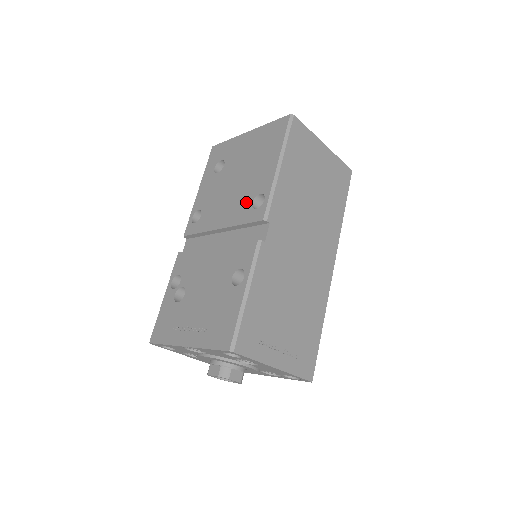
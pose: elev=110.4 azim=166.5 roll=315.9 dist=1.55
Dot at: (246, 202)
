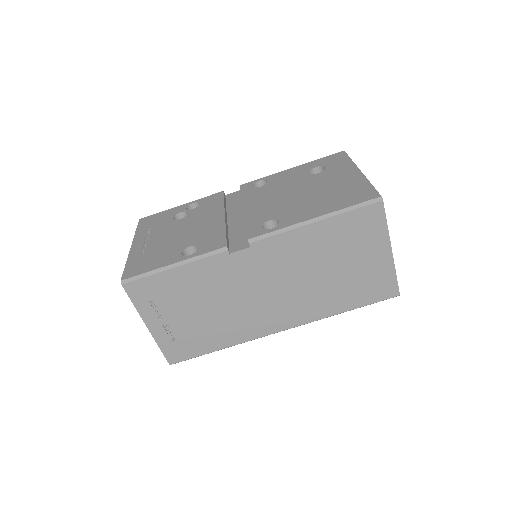
Dot at: (271, 215)
